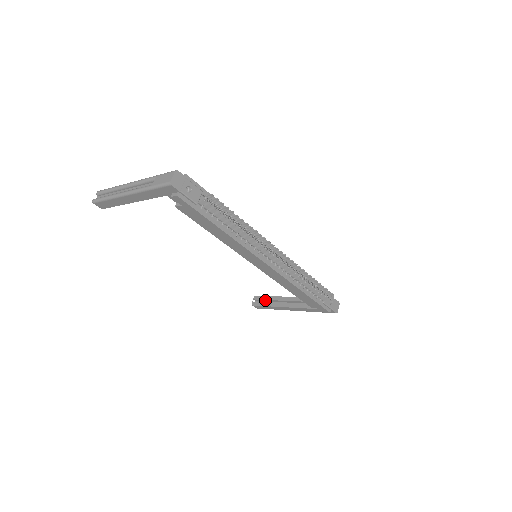
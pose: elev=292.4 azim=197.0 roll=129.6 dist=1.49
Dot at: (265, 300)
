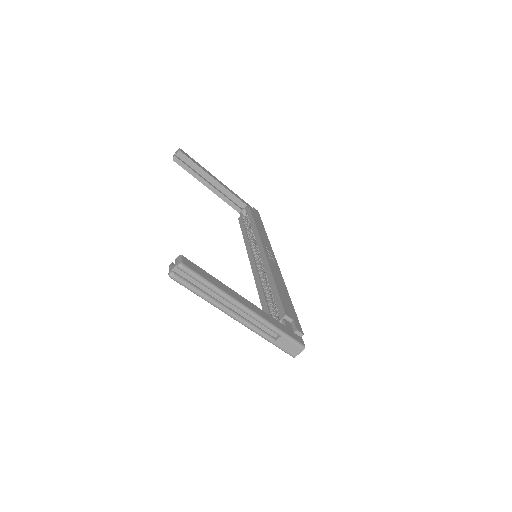
Dot at: (190, 164)
